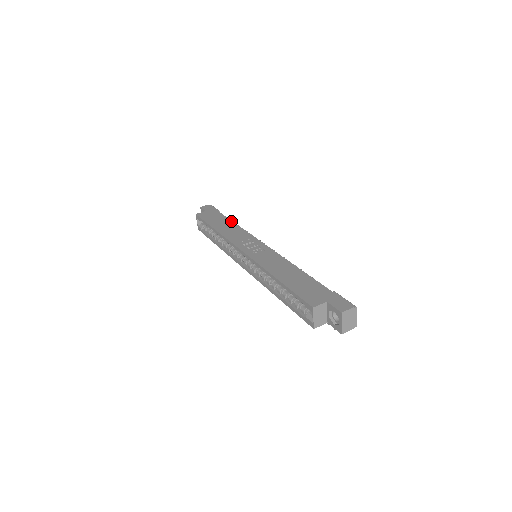
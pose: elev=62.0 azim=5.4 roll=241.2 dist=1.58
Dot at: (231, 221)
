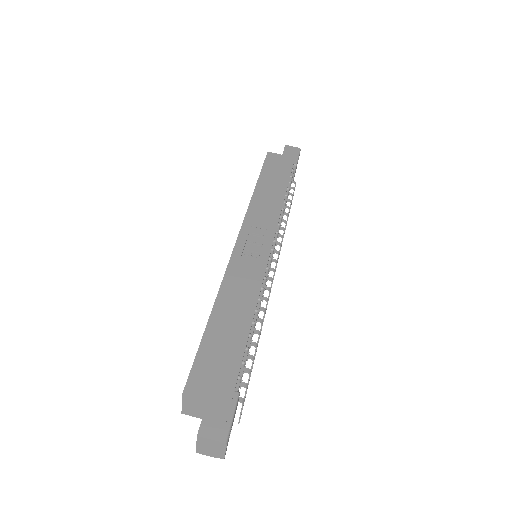
Dot at: (285, 188)
